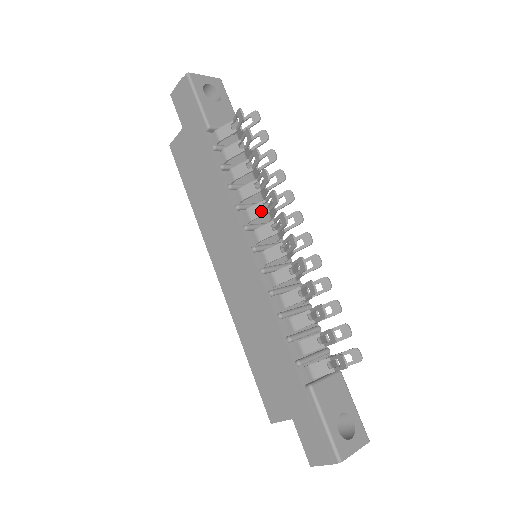
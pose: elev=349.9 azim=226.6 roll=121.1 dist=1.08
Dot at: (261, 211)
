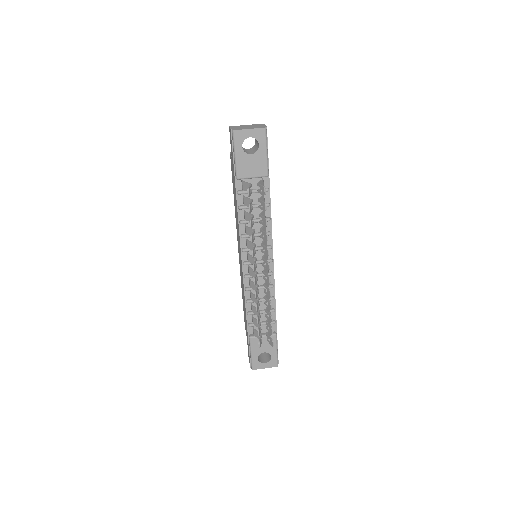
Dot at: (252, 248)
